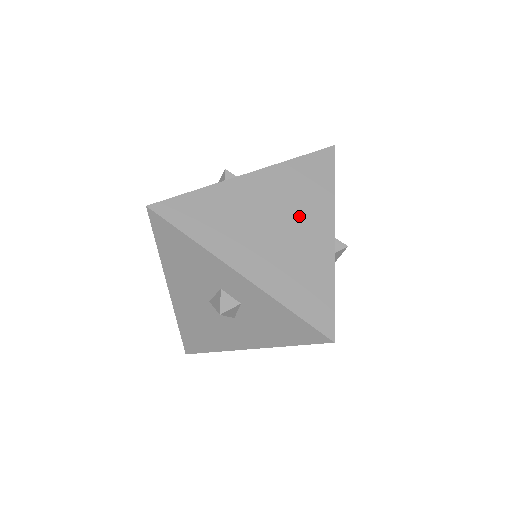
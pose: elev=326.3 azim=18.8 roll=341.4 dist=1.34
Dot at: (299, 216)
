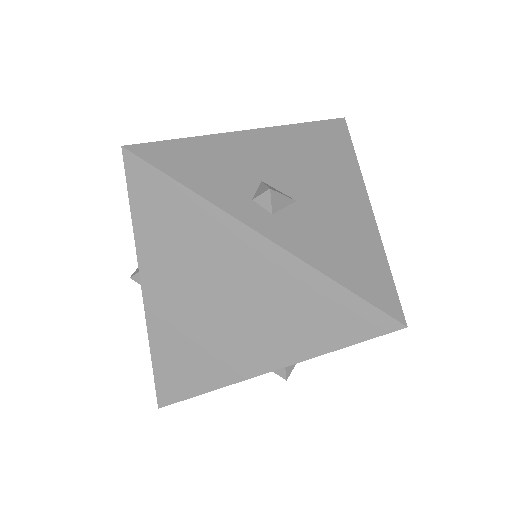
Dot at: (256, 325)
